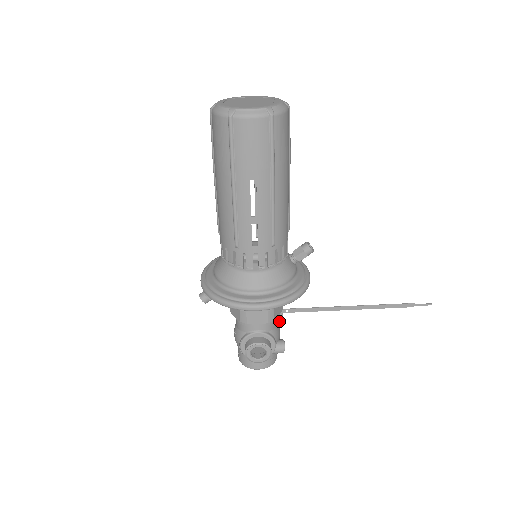
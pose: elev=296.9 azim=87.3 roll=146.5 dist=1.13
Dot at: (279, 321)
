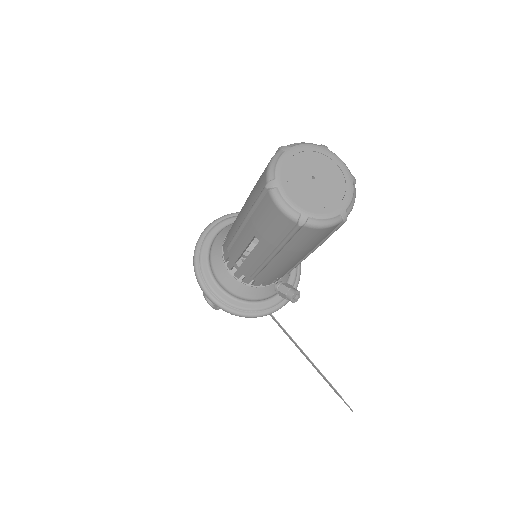
Dot at: occluded
